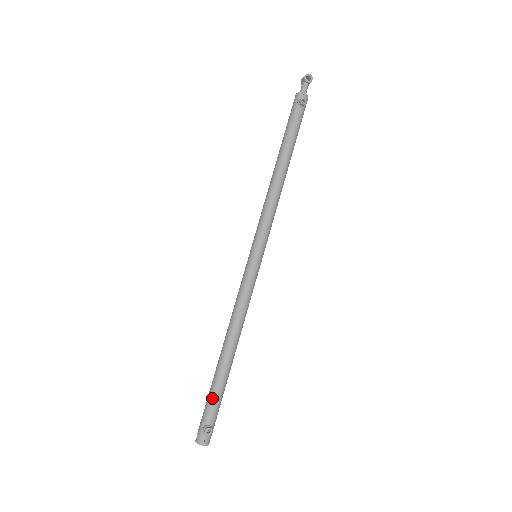
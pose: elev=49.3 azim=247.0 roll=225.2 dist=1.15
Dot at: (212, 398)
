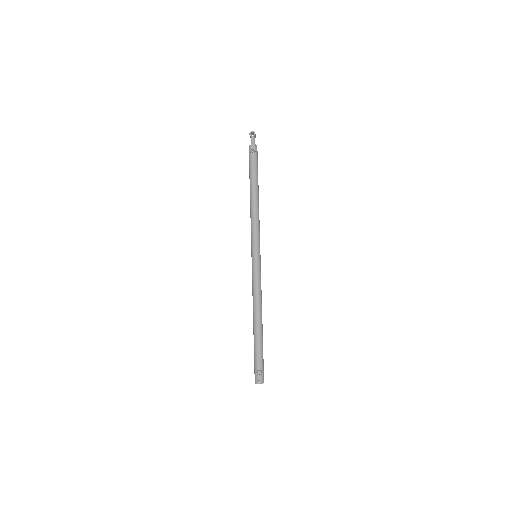
Dot at: (255, 353)
